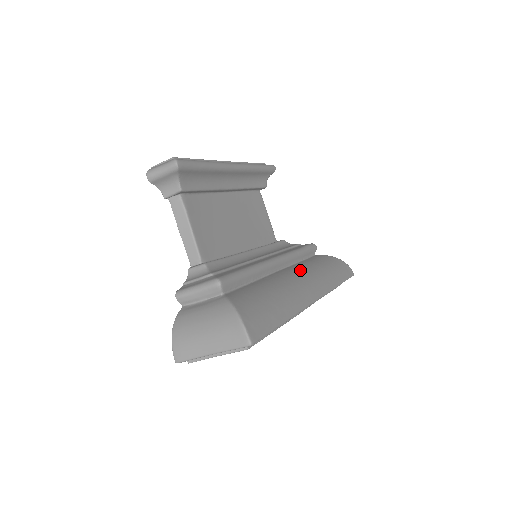
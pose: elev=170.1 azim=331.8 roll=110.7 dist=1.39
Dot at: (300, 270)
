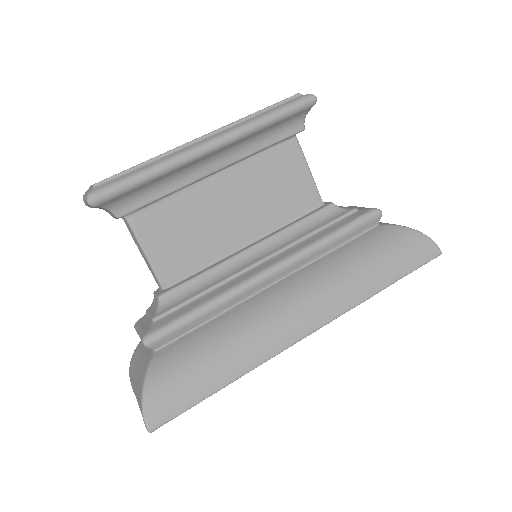
Dot at: (308, 281)
